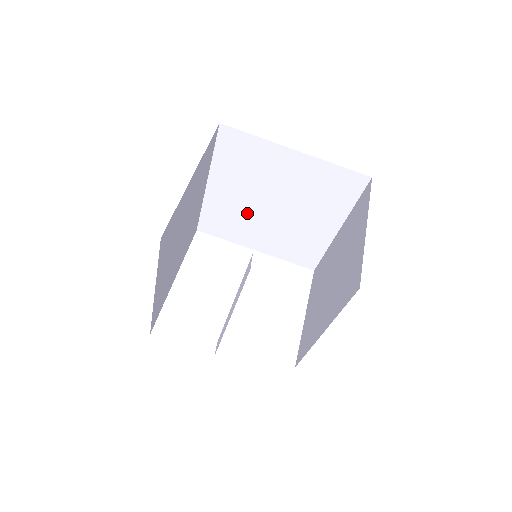
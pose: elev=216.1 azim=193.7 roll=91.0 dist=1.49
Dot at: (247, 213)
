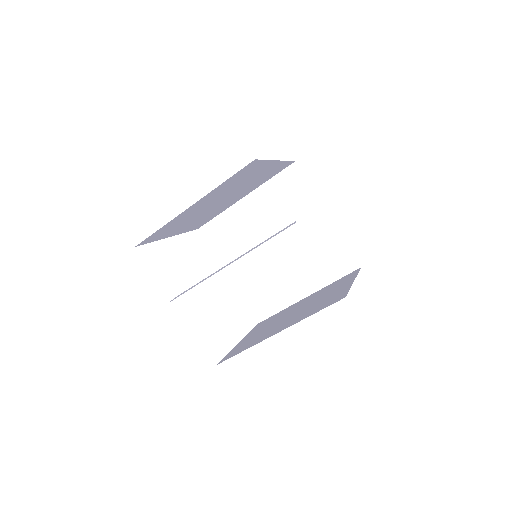
Dot at: (251, 239)
